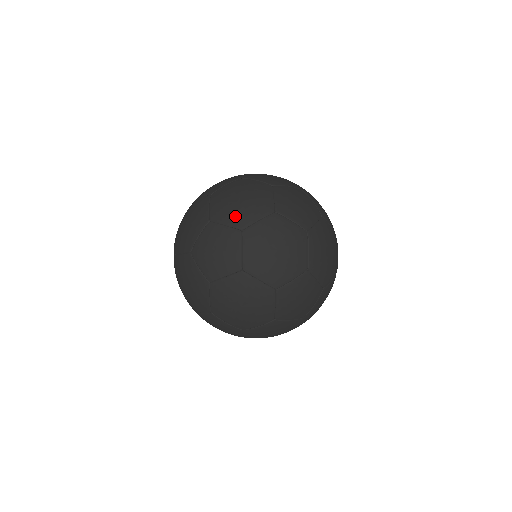
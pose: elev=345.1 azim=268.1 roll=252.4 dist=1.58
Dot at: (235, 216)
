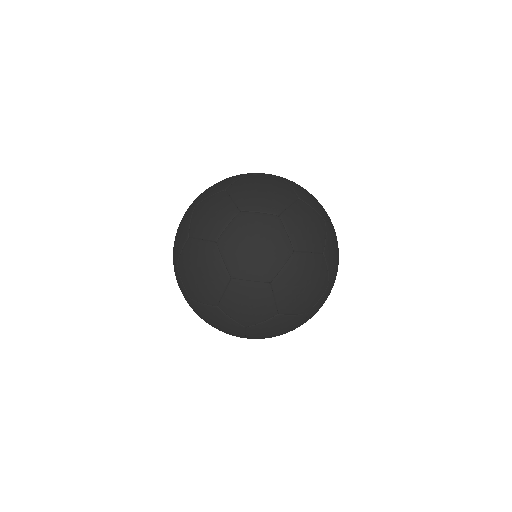
Dot at: occluded
